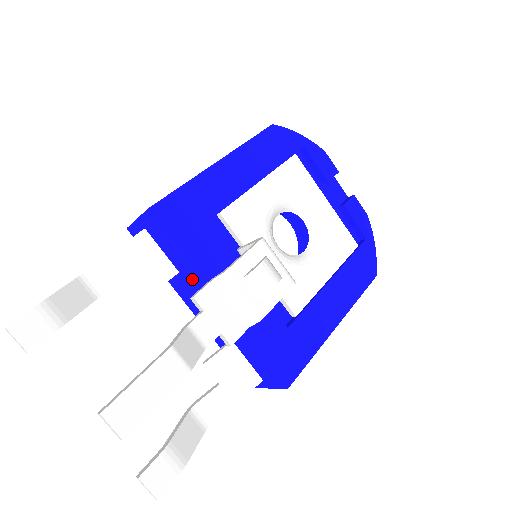
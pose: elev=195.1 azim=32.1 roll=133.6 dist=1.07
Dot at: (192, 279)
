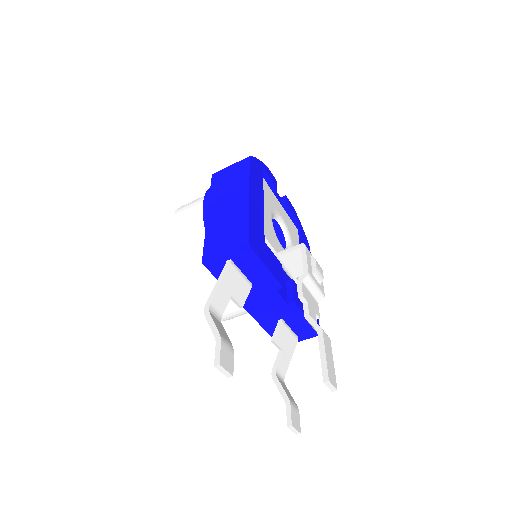
Dot at: (265, 286)
